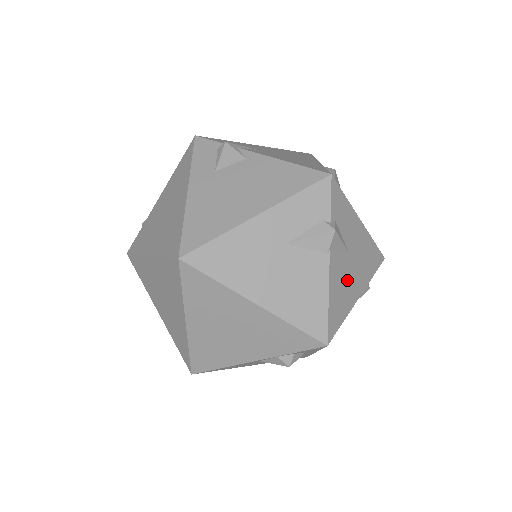
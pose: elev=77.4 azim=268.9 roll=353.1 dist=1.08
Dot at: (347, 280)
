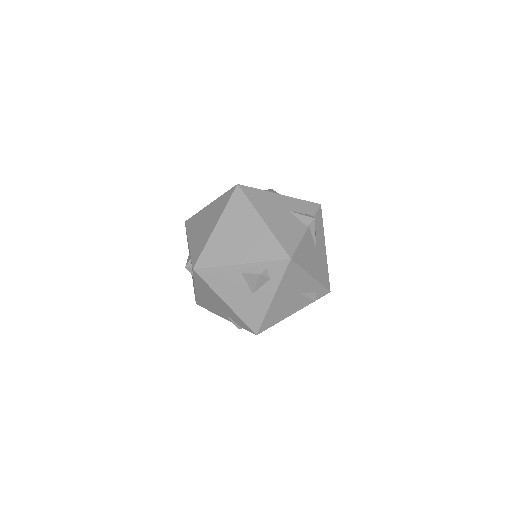
Dot at: (310, 255)
